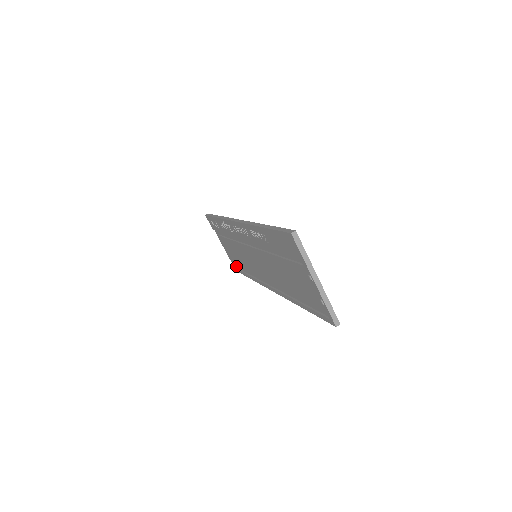
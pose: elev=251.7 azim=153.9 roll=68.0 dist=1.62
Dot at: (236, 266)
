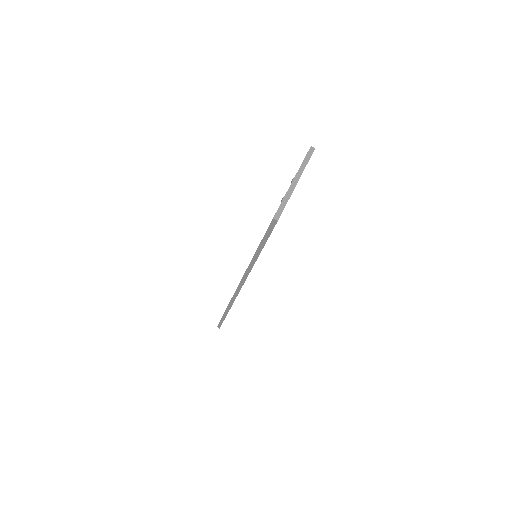
Dot at: occluded
